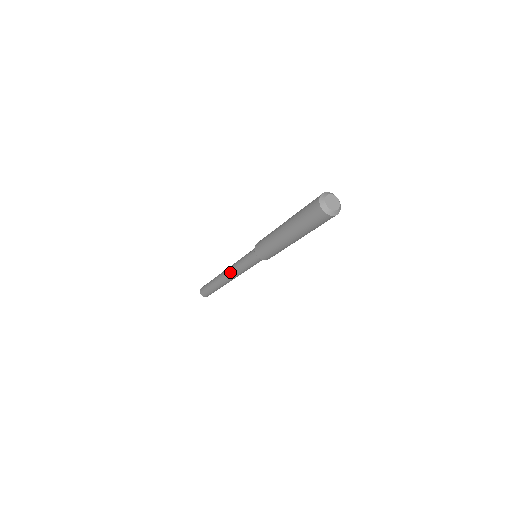
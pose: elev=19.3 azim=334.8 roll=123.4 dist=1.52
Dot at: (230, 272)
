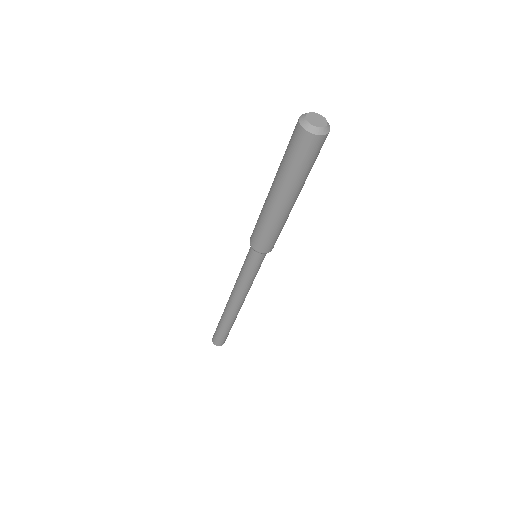
Dot at: (233, 289)
